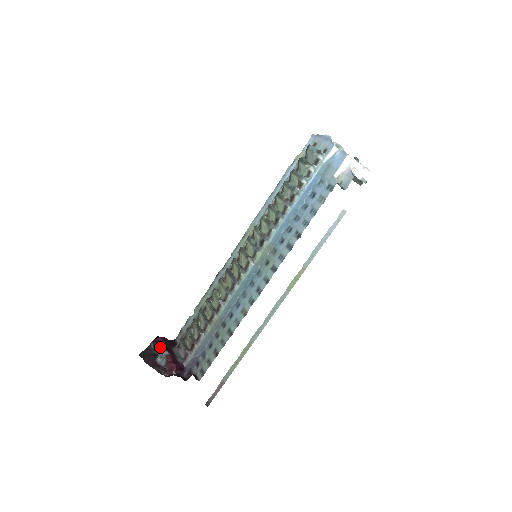
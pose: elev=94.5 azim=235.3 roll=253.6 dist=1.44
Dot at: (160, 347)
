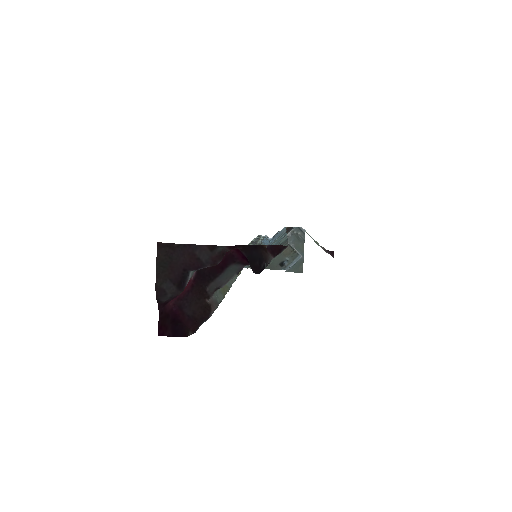
Dot at: occluded
